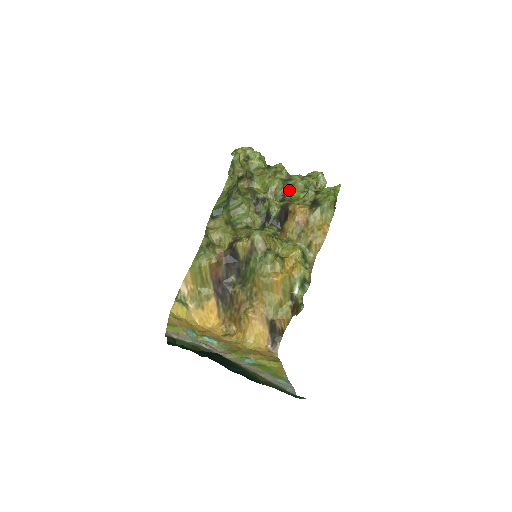
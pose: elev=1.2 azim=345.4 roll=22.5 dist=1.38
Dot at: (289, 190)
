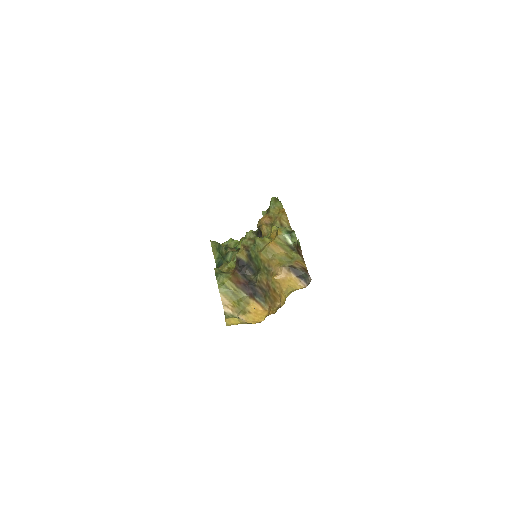
Dot at: occluded
